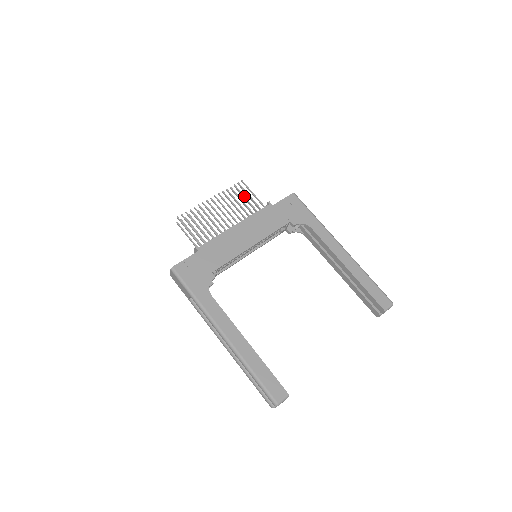
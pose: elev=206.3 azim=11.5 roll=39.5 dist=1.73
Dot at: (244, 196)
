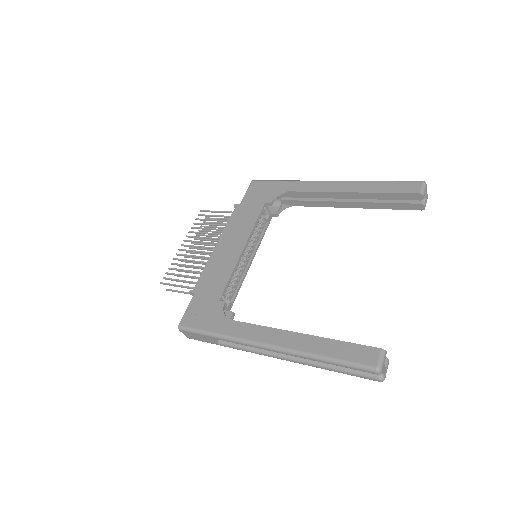
Dot at: (210, 220)
